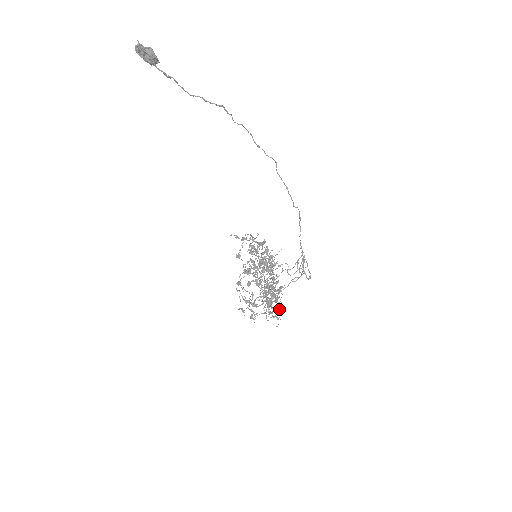
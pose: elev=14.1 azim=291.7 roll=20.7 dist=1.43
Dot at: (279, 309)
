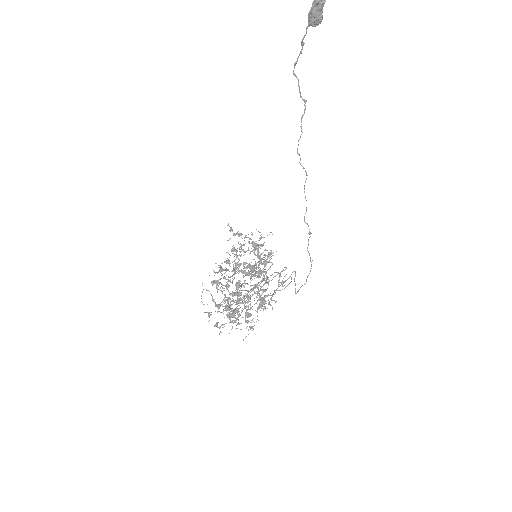
Dot at: (257, 319)
